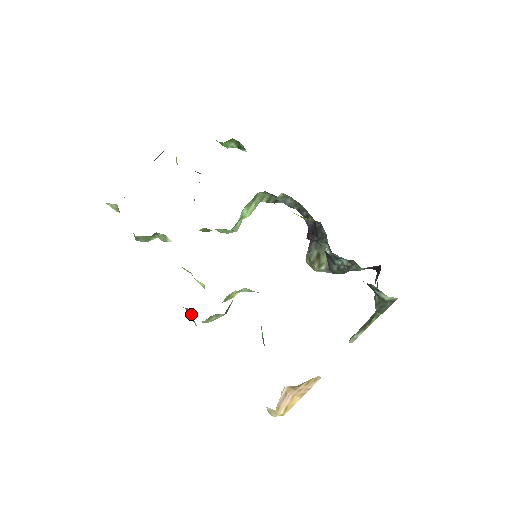
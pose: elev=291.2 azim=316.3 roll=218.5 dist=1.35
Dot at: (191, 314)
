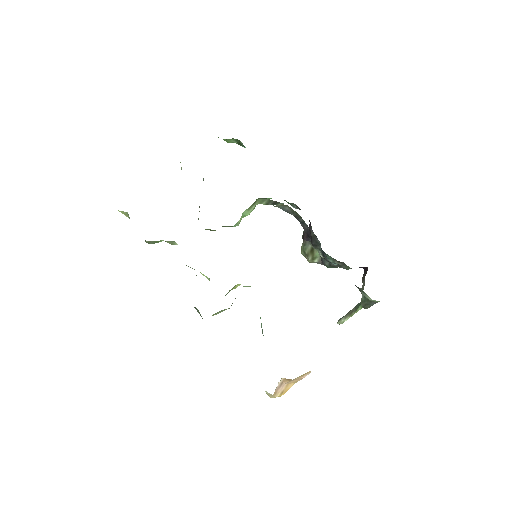
Dot at: (199, 312)
